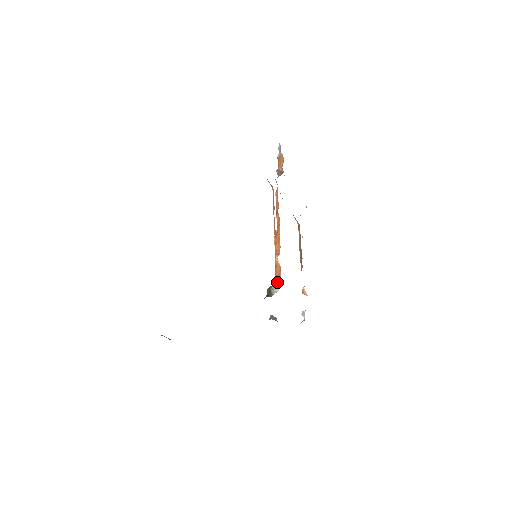
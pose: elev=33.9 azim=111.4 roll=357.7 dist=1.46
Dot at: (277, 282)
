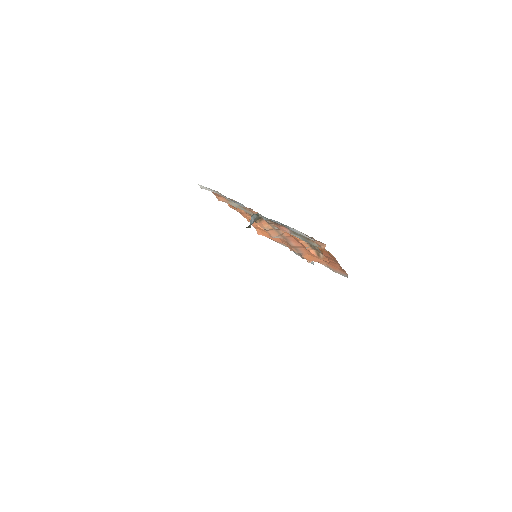
Dot at: occluded
